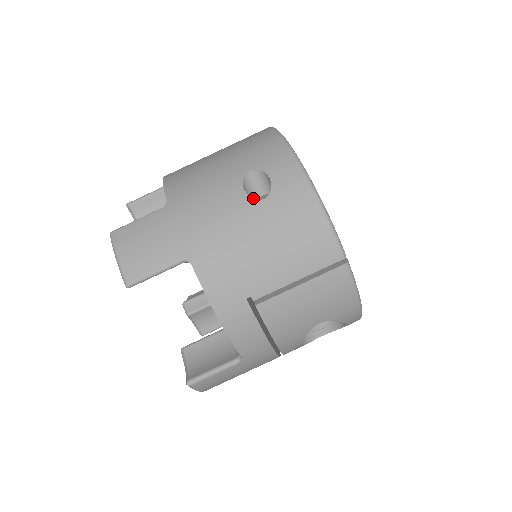
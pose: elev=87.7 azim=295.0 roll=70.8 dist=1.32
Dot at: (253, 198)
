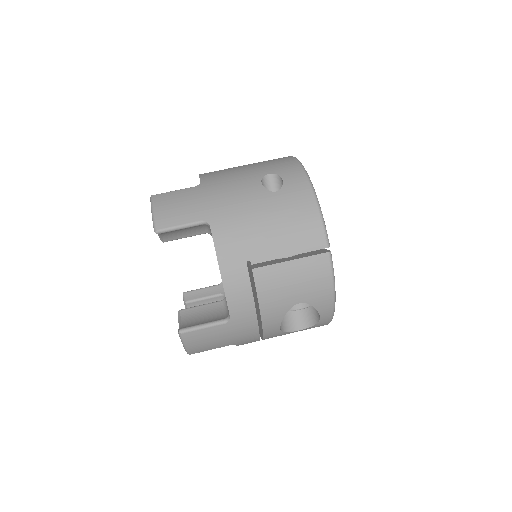
Dot at: (267, 190)
